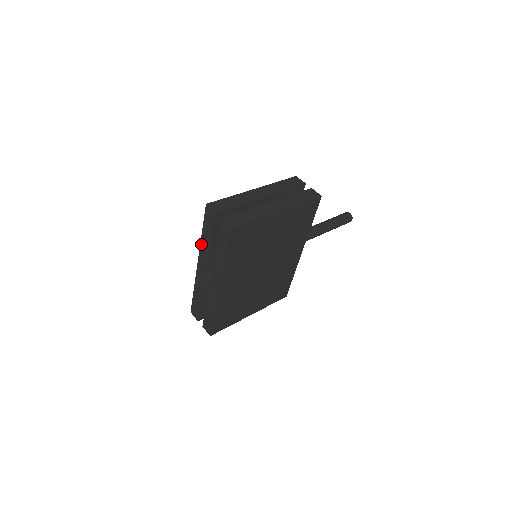
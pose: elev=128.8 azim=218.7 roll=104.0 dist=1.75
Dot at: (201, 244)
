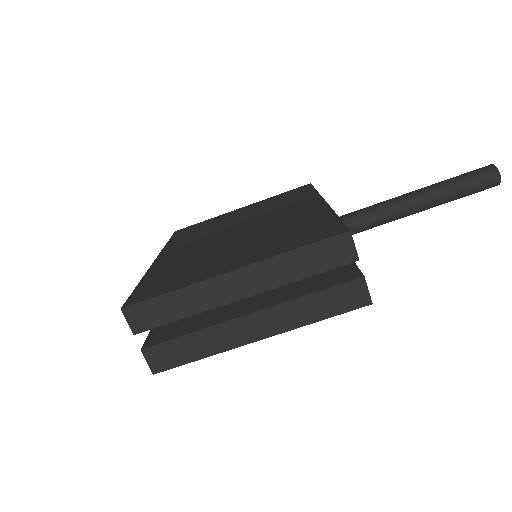
Dot at: occluded
